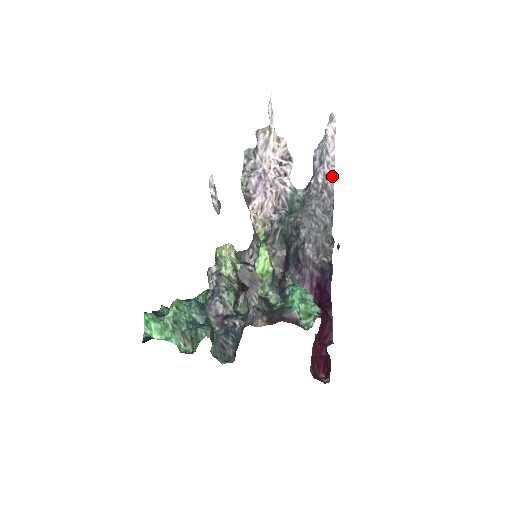
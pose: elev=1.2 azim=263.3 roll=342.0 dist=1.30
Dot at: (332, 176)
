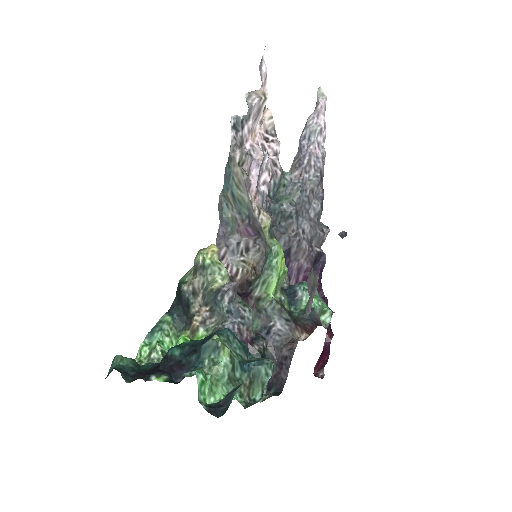
Dot at: (323, 158)
